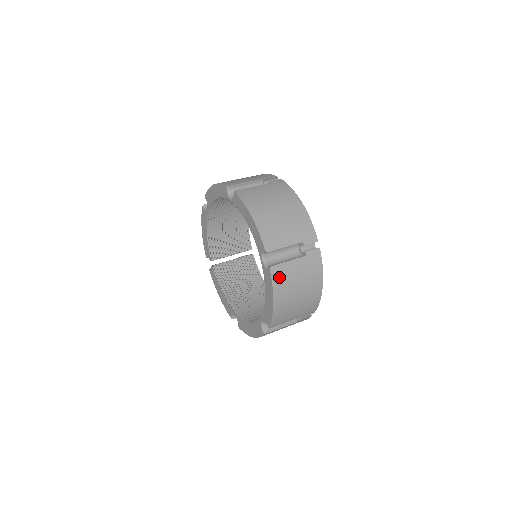
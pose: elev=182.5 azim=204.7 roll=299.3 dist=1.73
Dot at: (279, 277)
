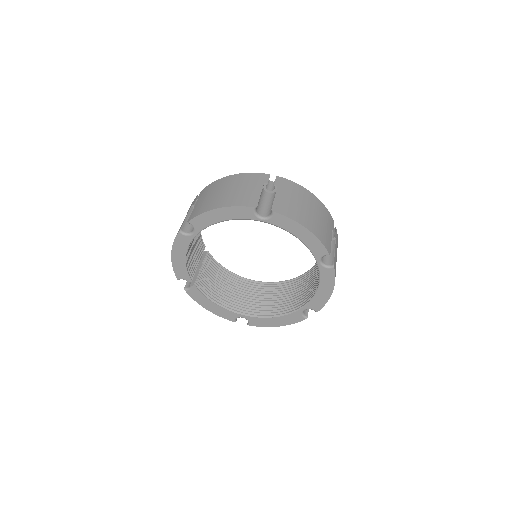
Dot at: (335, 269)
